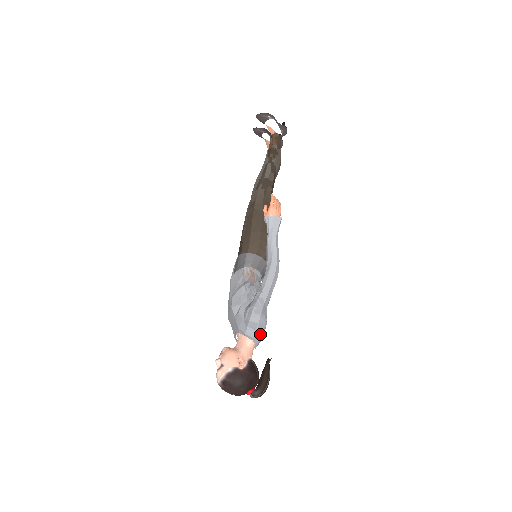
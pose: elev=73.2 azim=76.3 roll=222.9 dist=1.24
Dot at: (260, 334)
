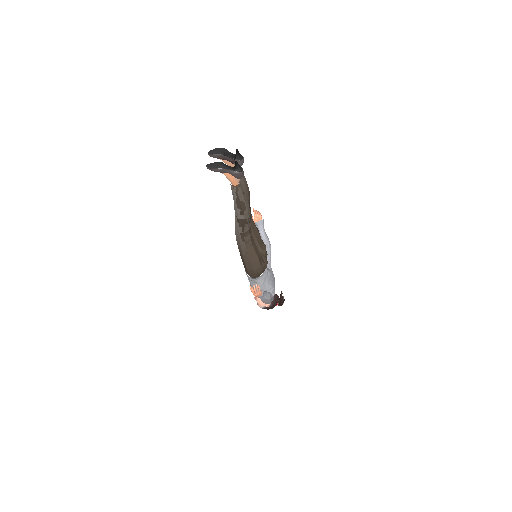
Dot at: occluded
